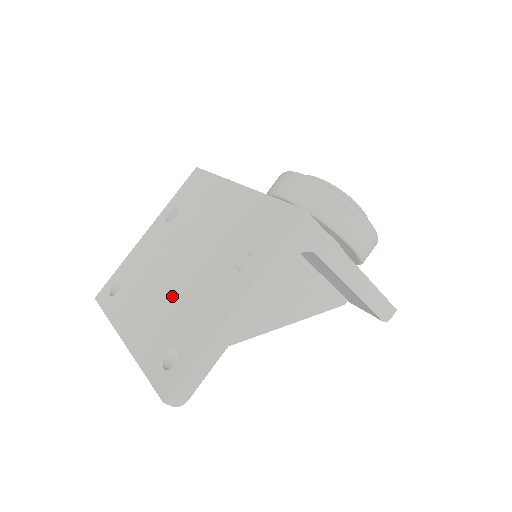
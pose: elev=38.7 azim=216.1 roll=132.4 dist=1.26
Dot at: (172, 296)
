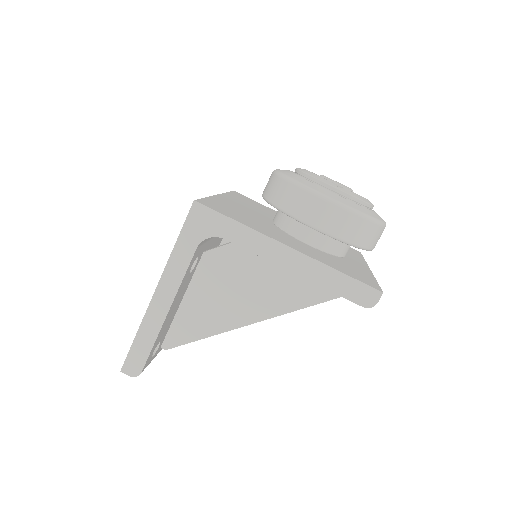
Dot at: occluded
